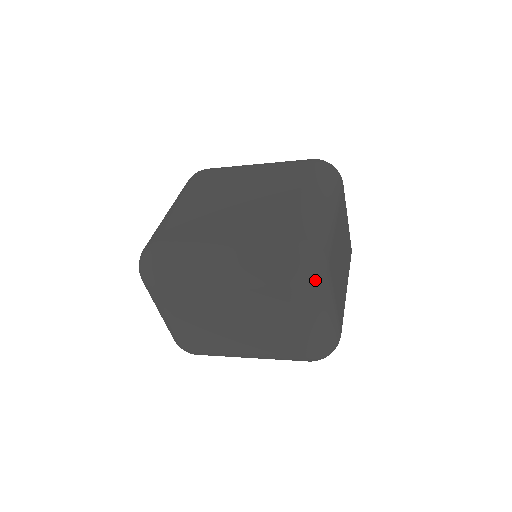
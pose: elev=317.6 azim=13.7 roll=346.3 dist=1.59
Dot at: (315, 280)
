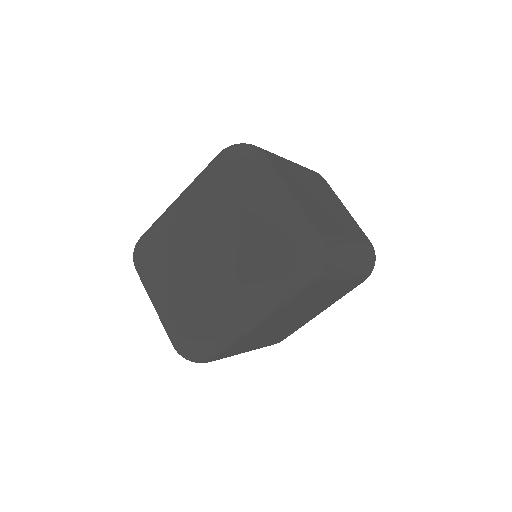
Dot at: (245, 155)
